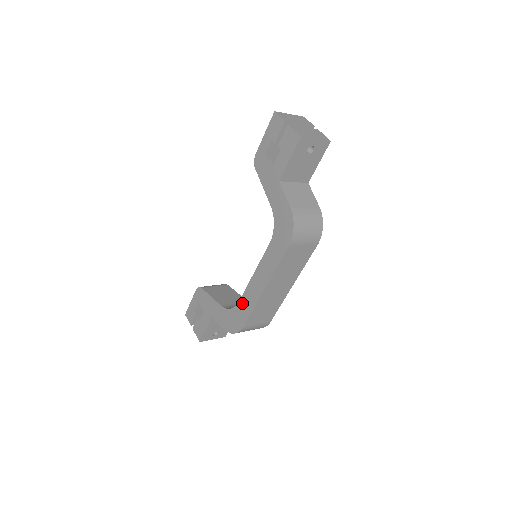
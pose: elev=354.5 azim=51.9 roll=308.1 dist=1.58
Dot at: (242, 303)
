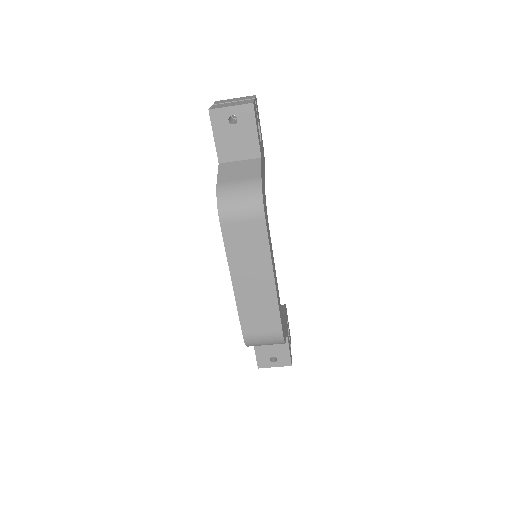
Dot at: occluded
